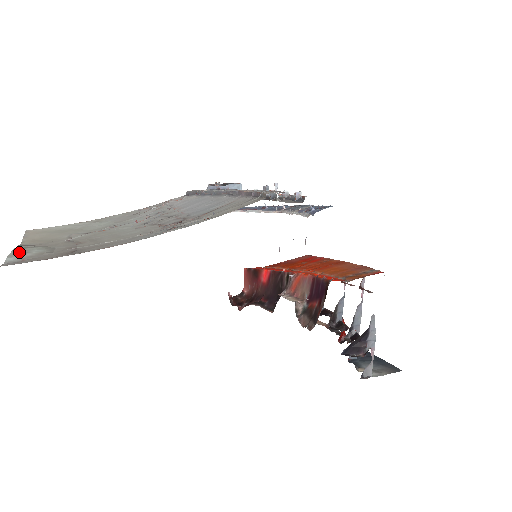
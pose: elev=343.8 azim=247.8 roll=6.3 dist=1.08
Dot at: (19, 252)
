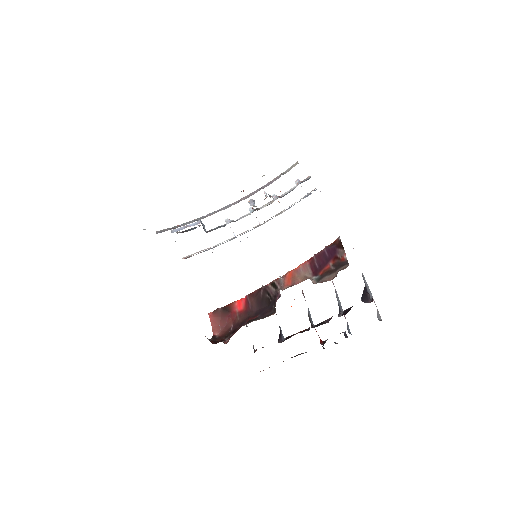
Dot at: occluded
